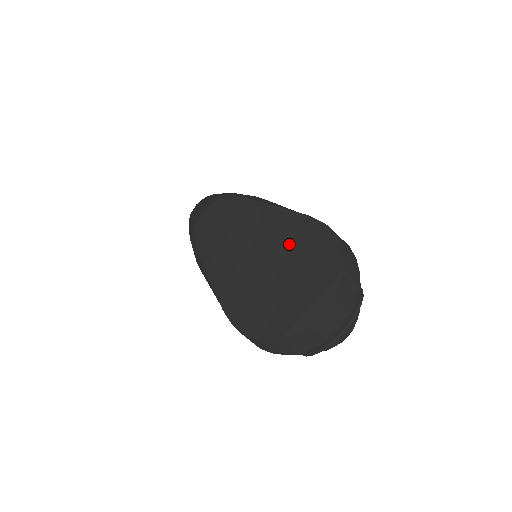
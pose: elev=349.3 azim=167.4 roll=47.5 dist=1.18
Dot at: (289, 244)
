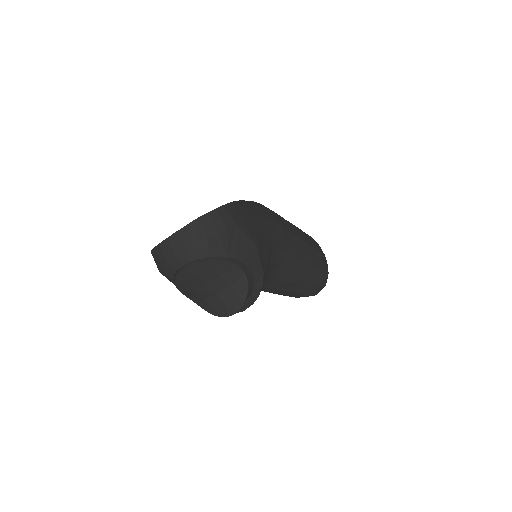
Dot at: occluded
